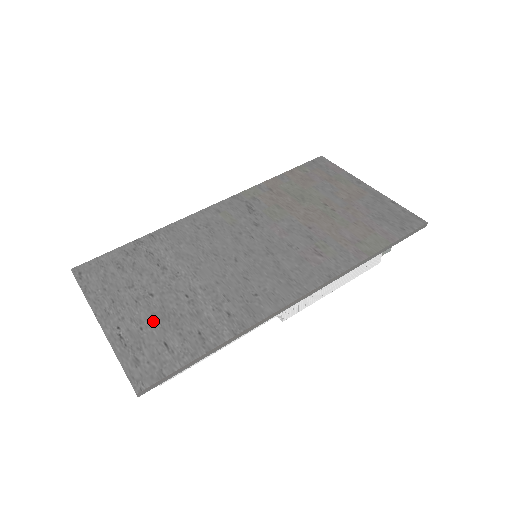
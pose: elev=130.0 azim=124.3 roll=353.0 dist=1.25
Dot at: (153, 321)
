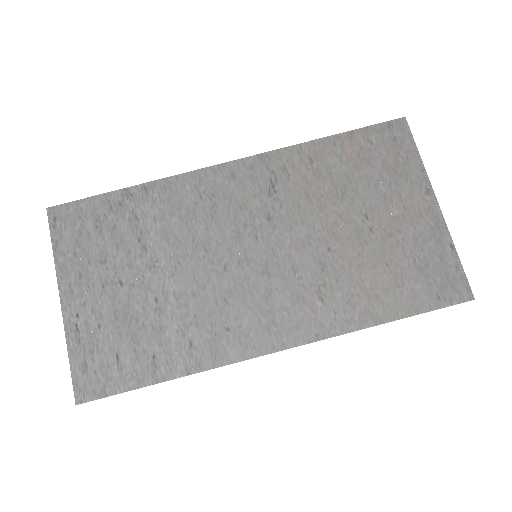
Dot at: (113, 321)
